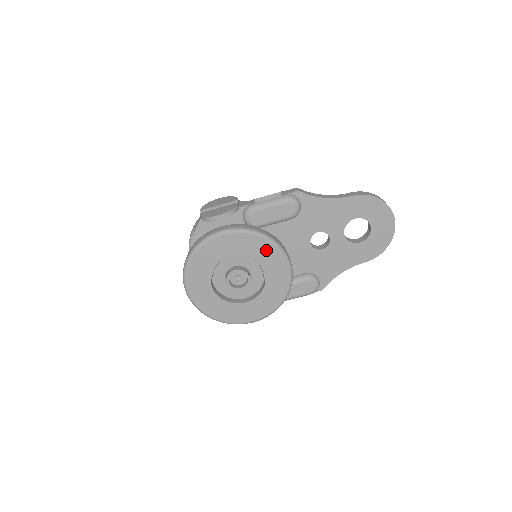
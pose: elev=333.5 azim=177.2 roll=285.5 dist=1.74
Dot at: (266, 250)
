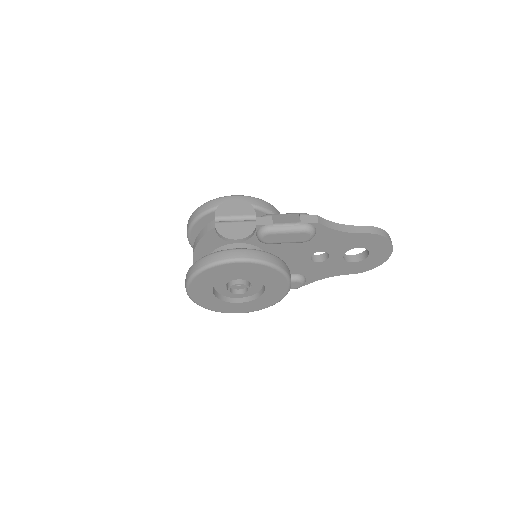
Dot at: (274, 276)
